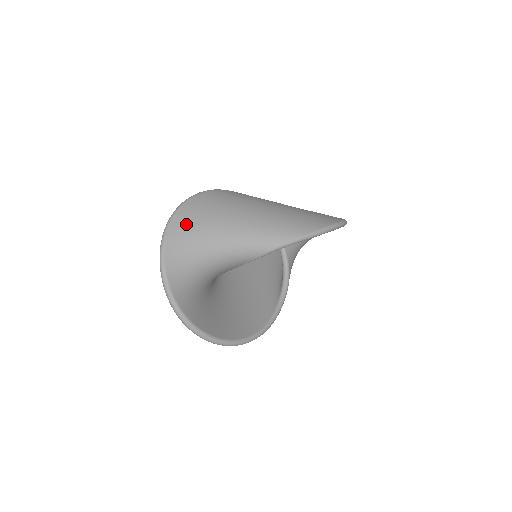
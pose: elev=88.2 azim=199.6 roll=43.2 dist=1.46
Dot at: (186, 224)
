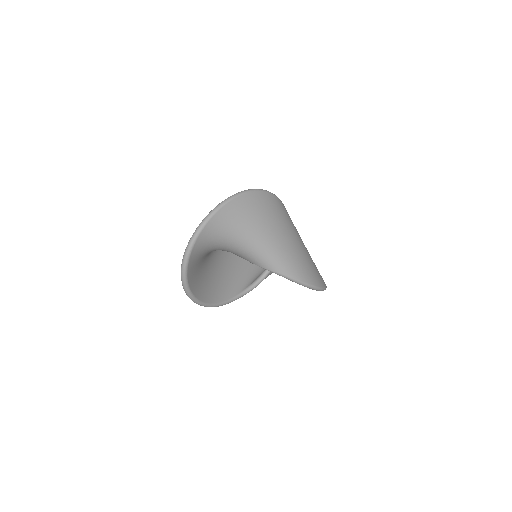
Dot at: (243, 208)
